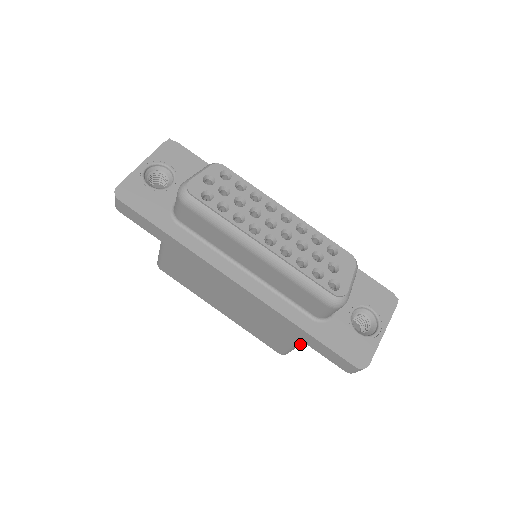
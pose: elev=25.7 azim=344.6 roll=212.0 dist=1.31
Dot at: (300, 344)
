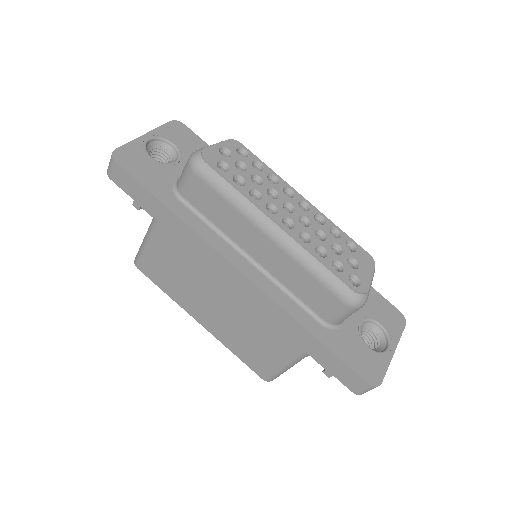
Dot at: (293, 364)
